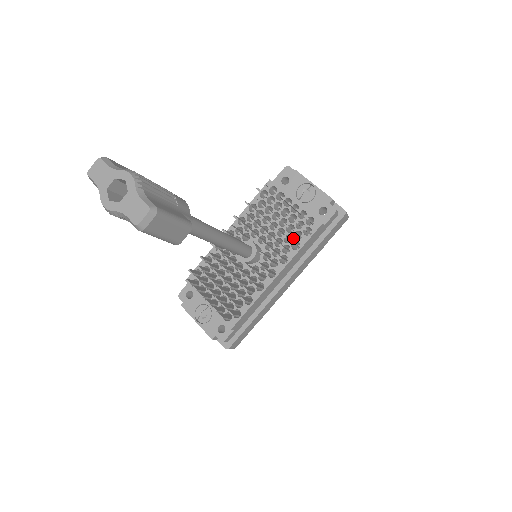
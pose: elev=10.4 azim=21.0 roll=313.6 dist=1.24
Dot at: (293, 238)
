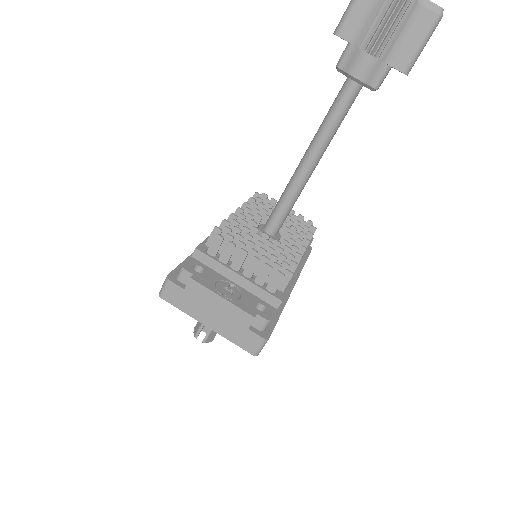
Dot at: occluded
